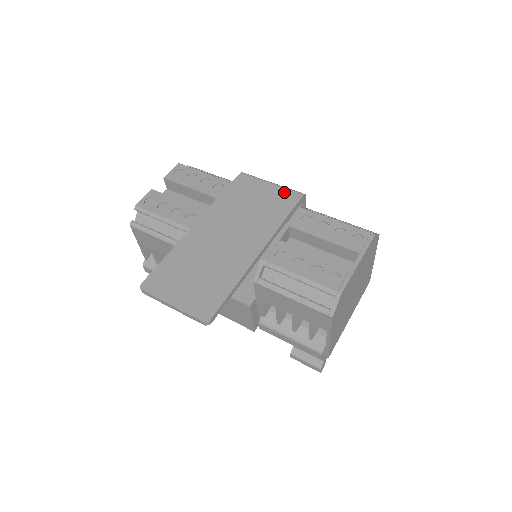
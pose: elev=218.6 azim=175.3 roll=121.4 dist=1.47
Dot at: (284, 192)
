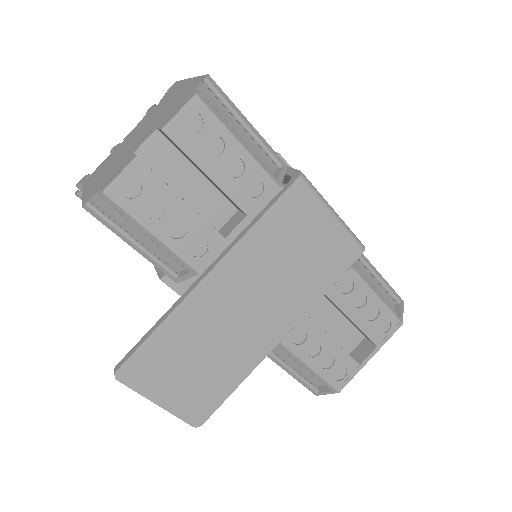
Dot at: (343, 241)
